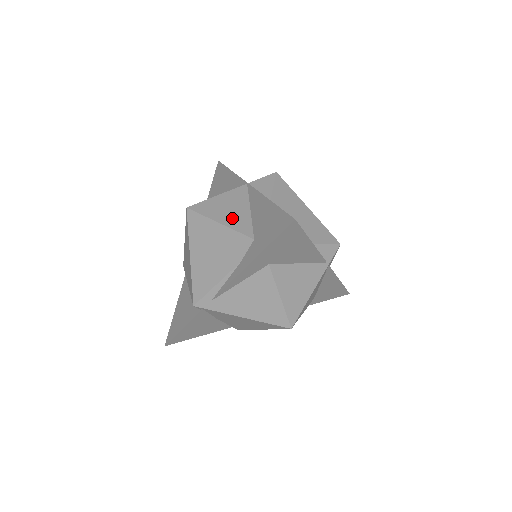
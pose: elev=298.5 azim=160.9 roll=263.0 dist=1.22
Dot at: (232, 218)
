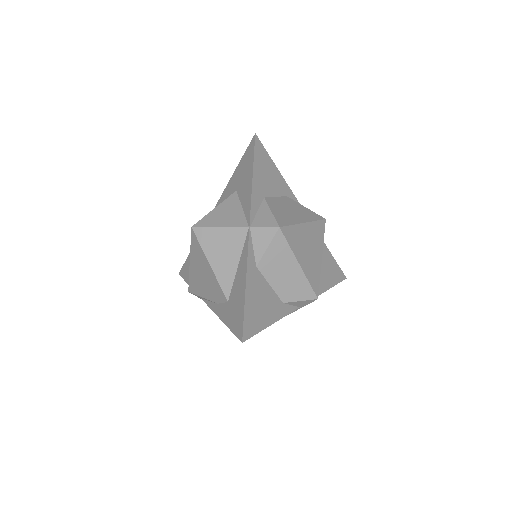
Dot at: (221, 266)
